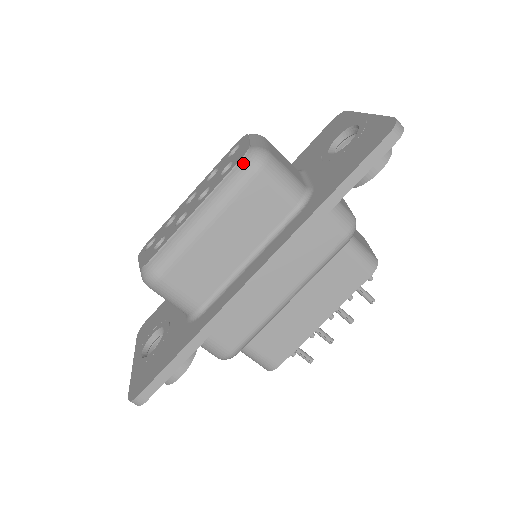
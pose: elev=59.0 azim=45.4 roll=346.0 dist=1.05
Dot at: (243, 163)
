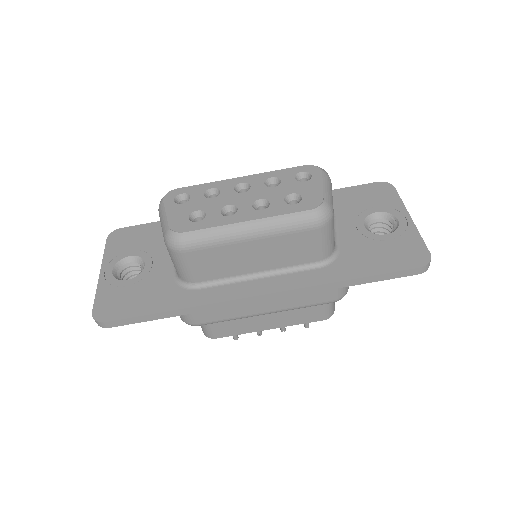
Dot at: (311, 213)
